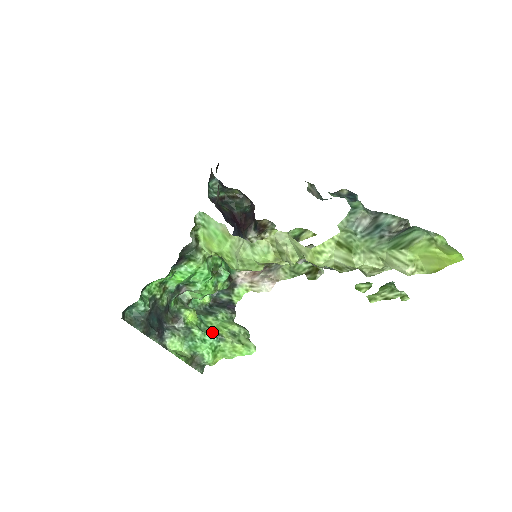
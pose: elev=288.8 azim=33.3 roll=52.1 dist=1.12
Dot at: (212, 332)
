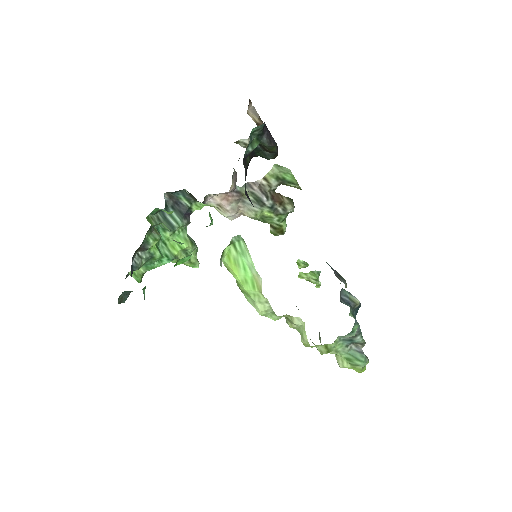
Dot at: (170, 254)
